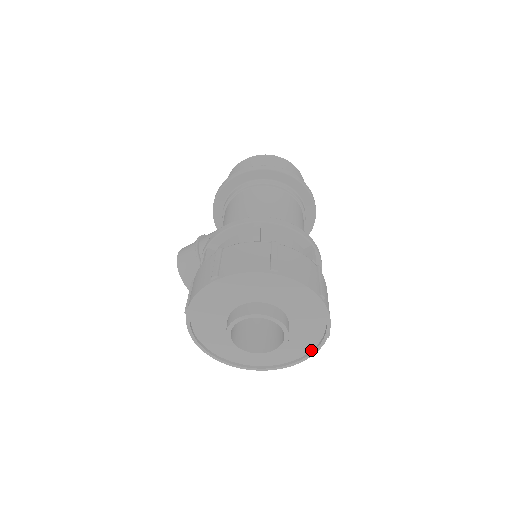
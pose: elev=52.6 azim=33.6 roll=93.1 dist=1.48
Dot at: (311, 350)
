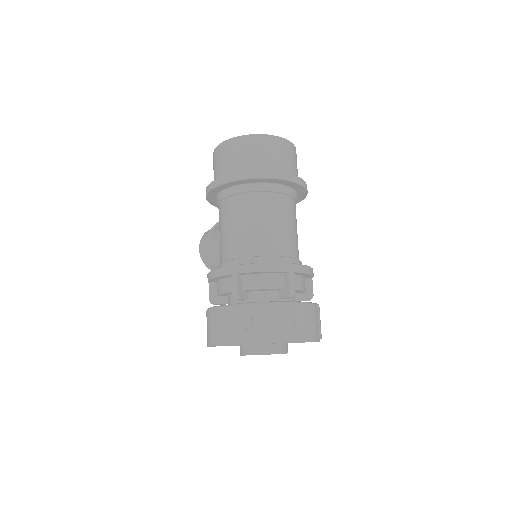
Dot at: occluded
